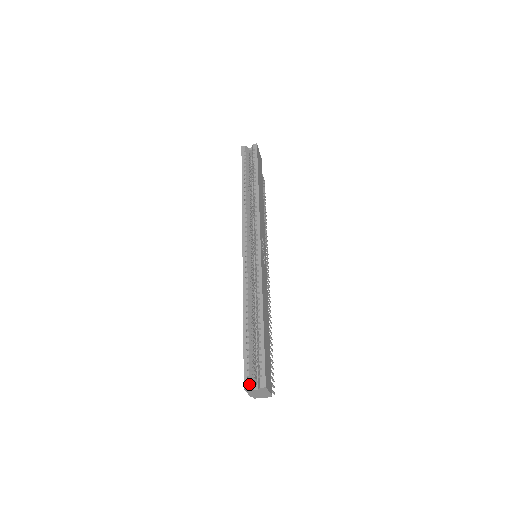
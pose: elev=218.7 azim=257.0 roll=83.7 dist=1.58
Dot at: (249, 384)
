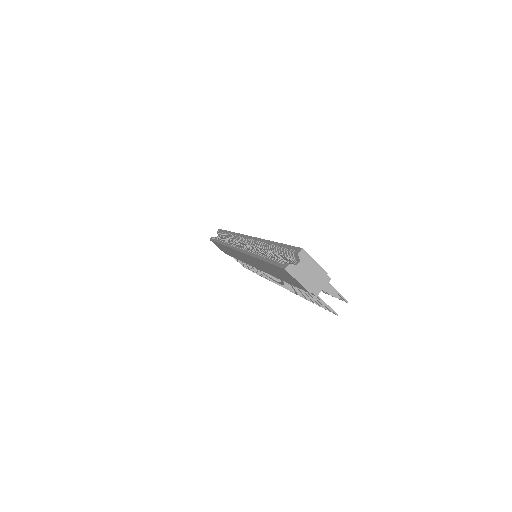
Dot at: (287, 263)
